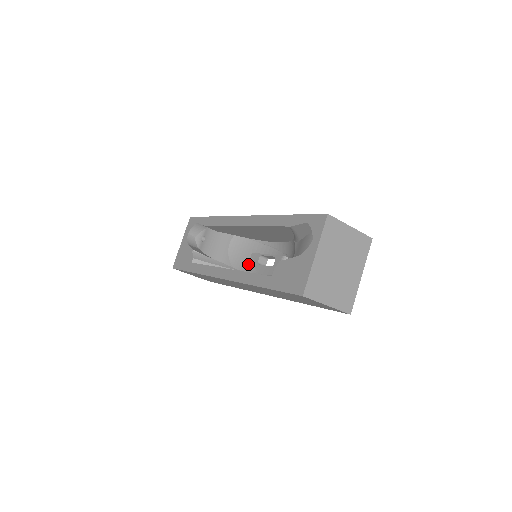
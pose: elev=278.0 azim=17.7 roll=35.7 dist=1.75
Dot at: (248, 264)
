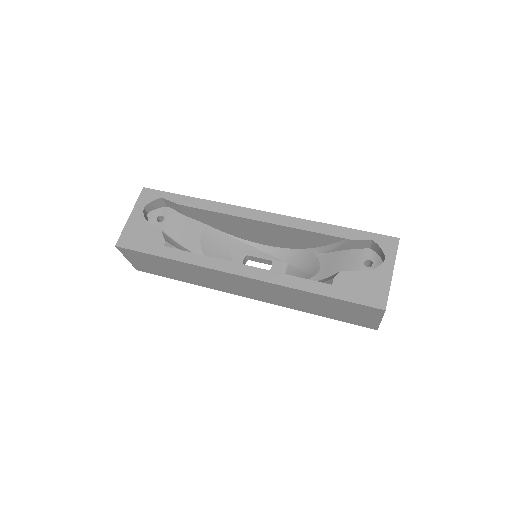
Dot at: occluded
